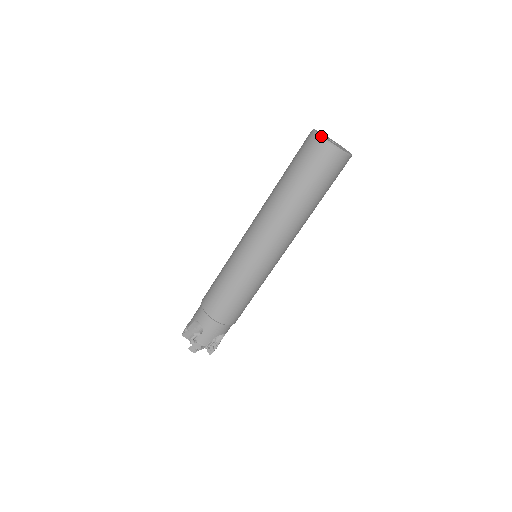
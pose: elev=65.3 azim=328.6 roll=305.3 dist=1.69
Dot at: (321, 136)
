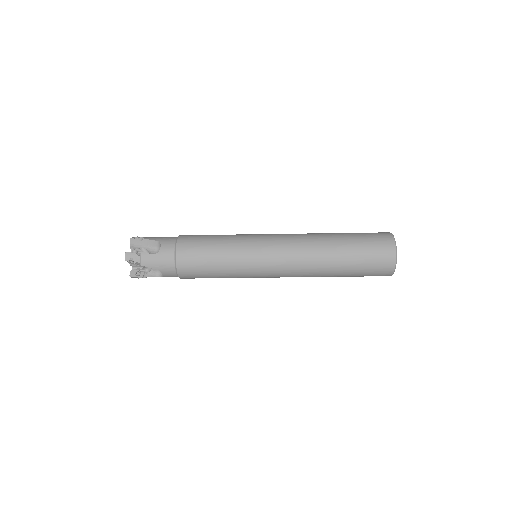
Dot at: occluded
